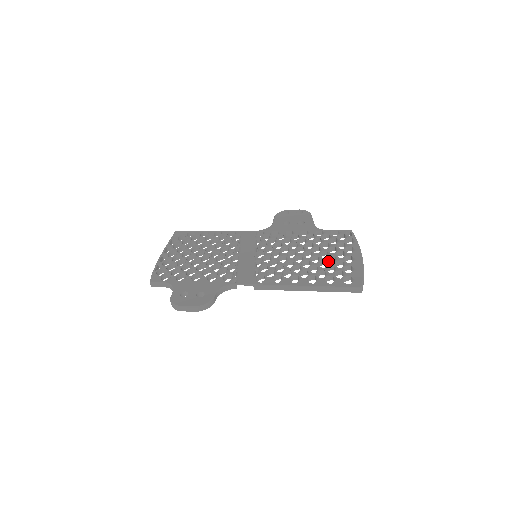
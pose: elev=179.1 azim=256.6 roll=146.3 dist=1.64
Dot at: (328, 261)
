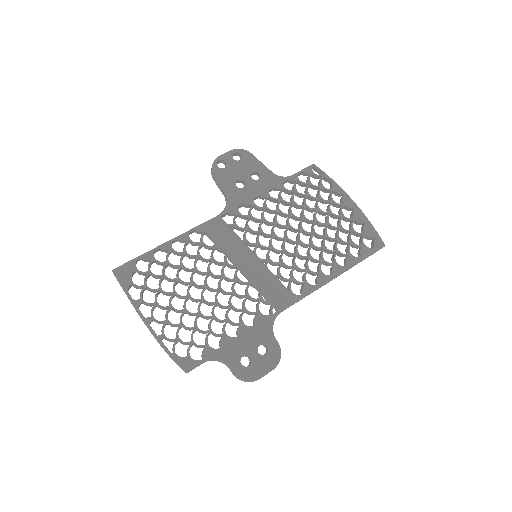
Dot at: (326, 222)
